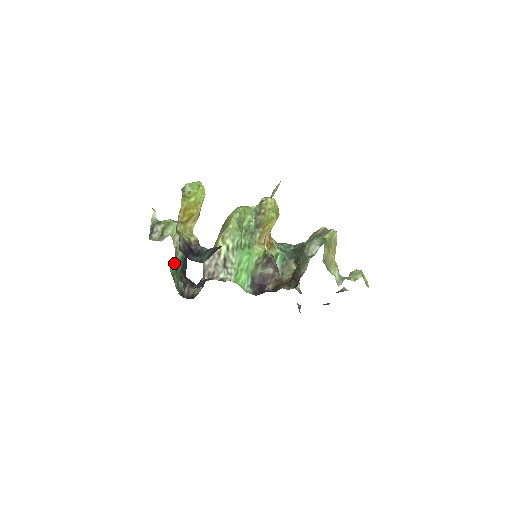
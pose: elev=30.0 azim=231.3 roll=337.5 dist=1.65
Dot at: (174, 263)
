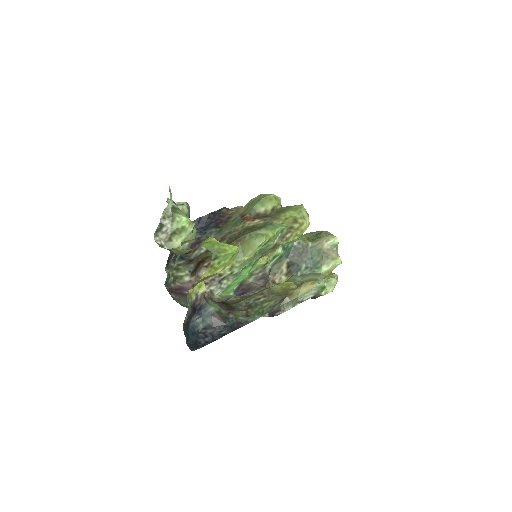
Dot at: occluded
